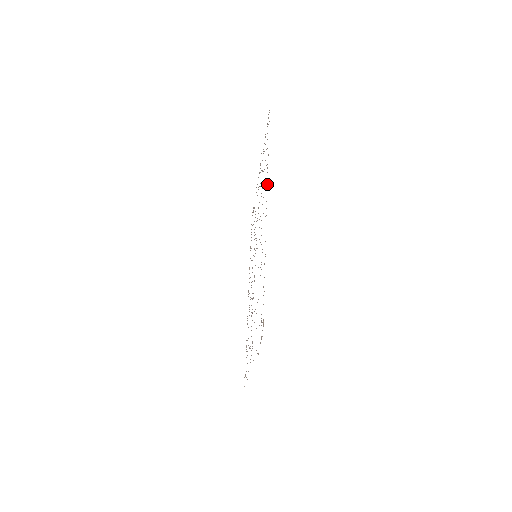
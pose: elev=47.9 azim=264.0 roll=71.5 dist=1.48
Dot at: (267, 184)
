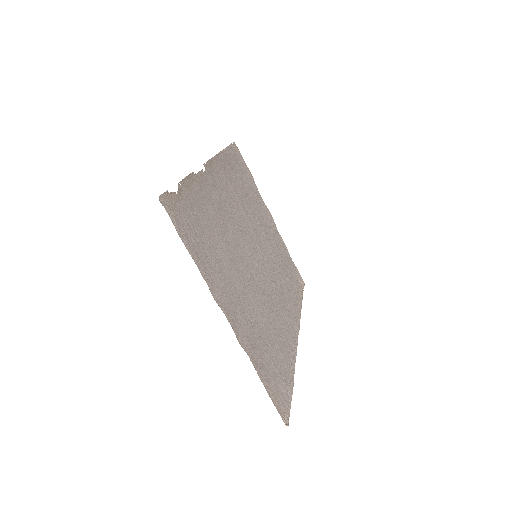
Dot at: (213, 159)
